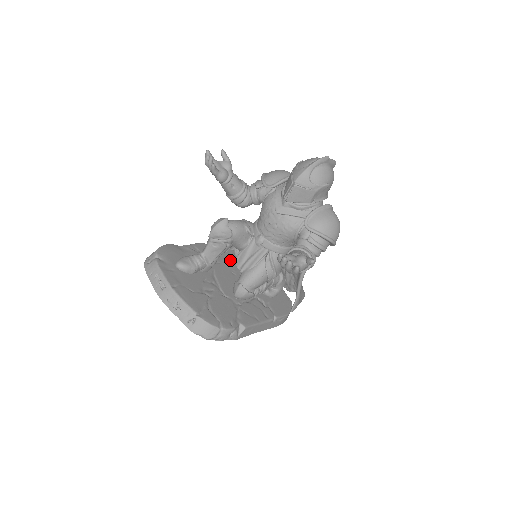
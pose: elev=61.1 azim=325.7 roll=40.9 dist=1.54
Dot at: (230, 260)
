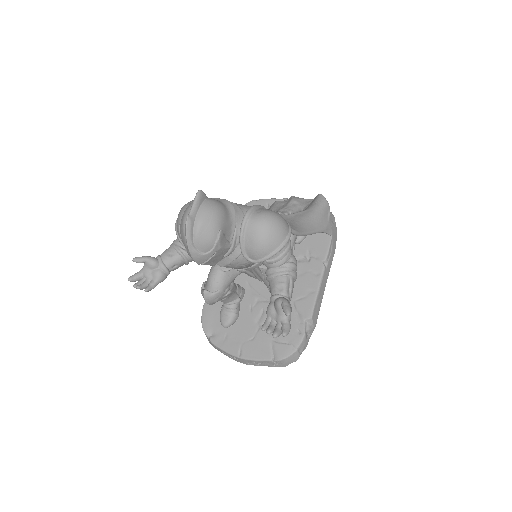
Dot at: occluded
